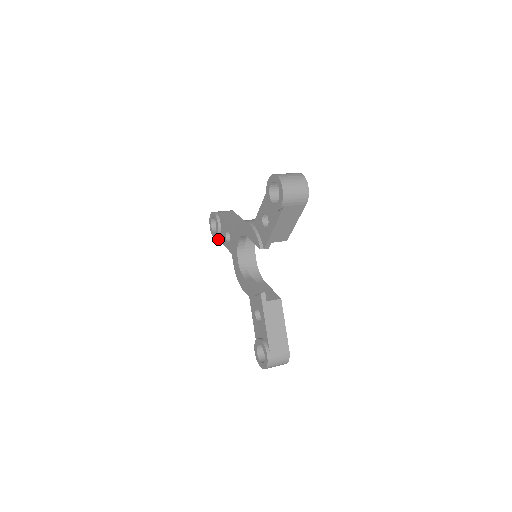
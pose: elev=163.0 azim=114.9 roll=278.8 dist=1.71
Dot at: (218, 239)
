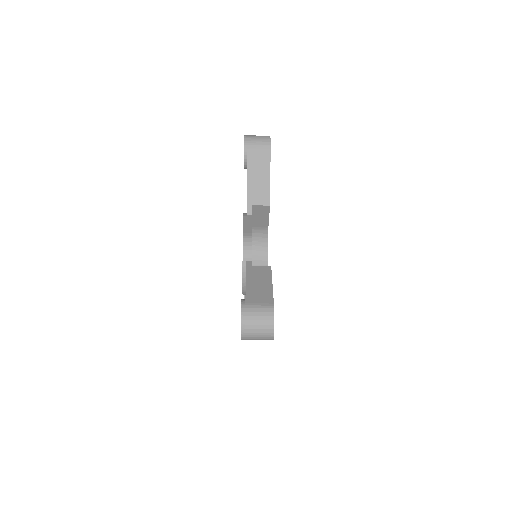
Dot at: occluded
